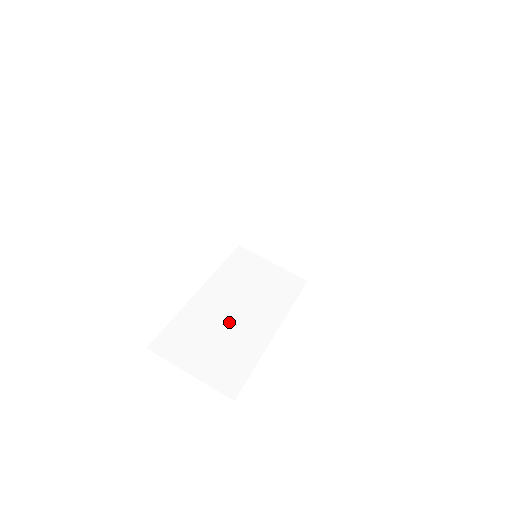
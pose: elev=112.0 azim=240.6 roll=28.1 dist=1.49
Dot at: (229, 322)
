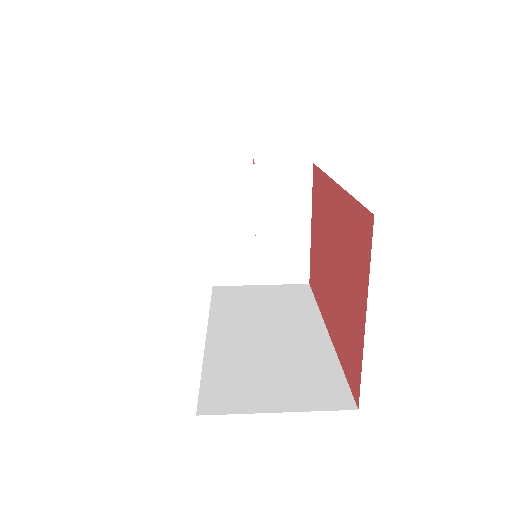
Dot at: (270, 345)
